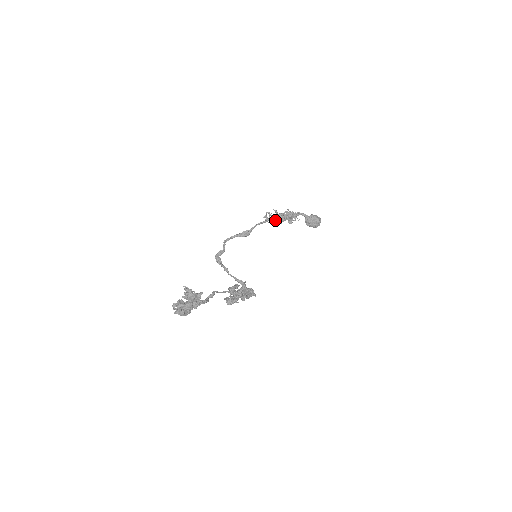
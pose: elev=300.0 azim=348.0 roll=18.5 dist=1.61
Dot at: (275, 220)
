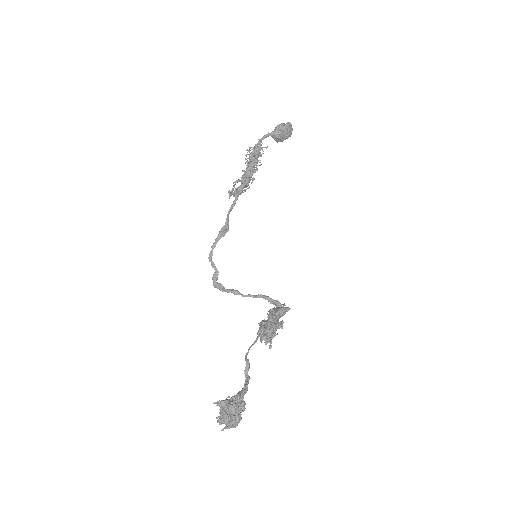
Dot at: (244, 187)
